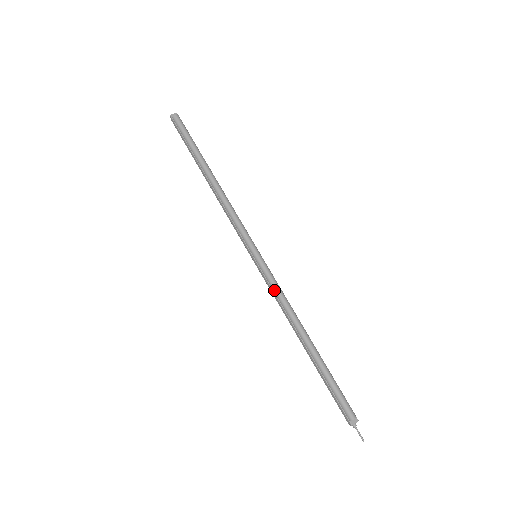
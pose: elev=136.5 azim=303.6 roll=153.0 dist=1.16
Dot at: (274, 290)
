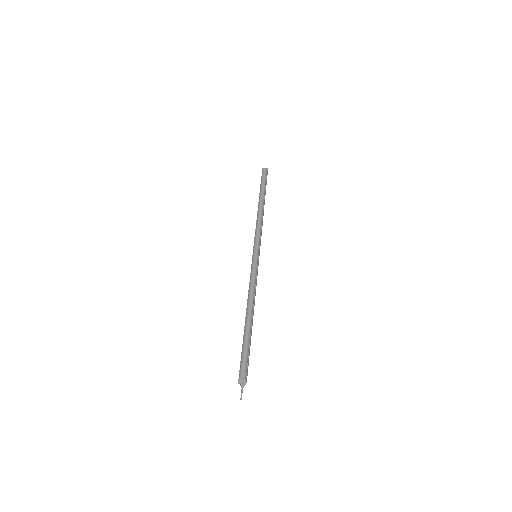
Dot at: (250, 278)
